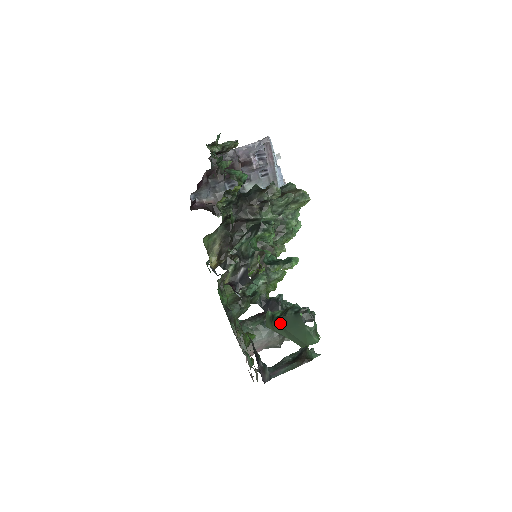
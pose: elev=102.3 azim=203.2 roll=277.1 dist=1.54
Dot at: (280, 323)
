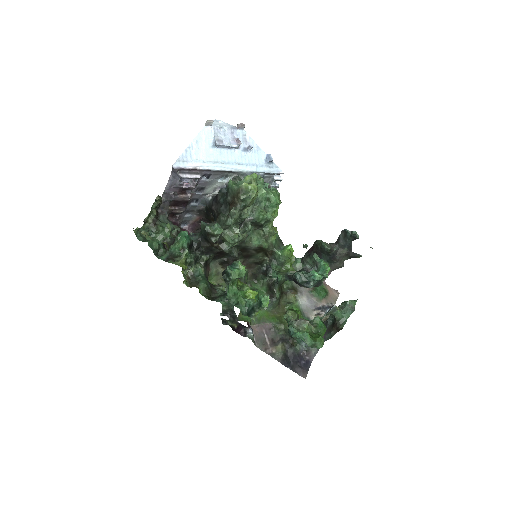
Dot at: occluded
